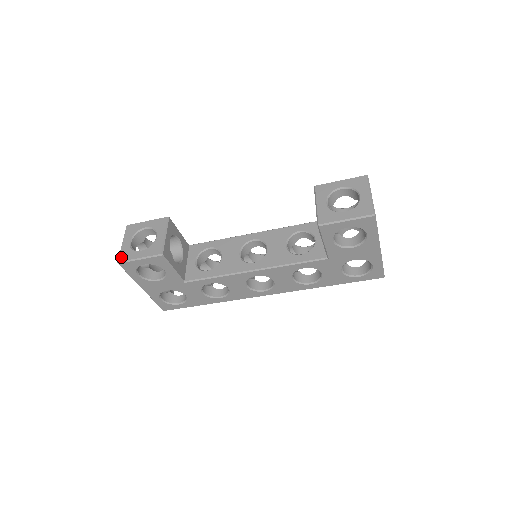
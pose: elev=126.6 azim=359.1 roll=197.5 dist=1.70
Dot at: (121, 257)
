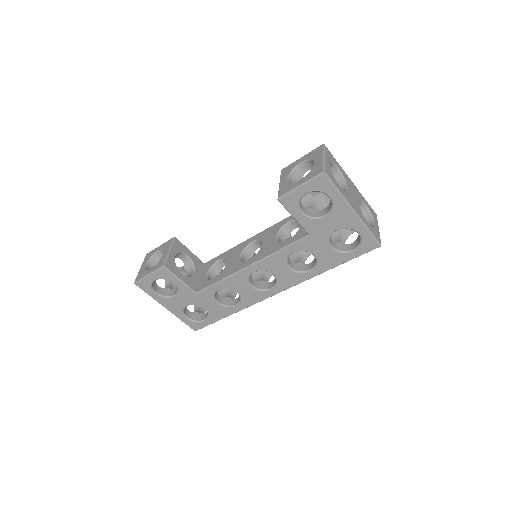
Dot at: (137, 278)
